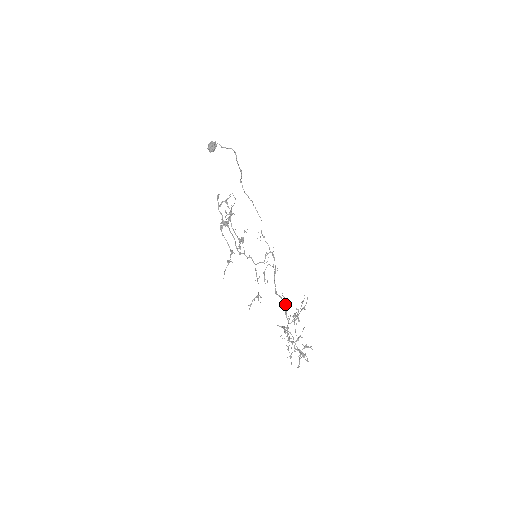
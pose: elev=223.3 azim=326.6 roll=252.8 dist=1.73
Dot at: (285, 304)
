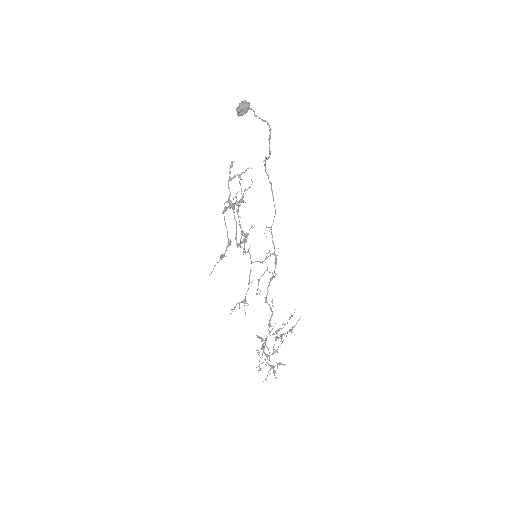
Dot at: (272, 314)
